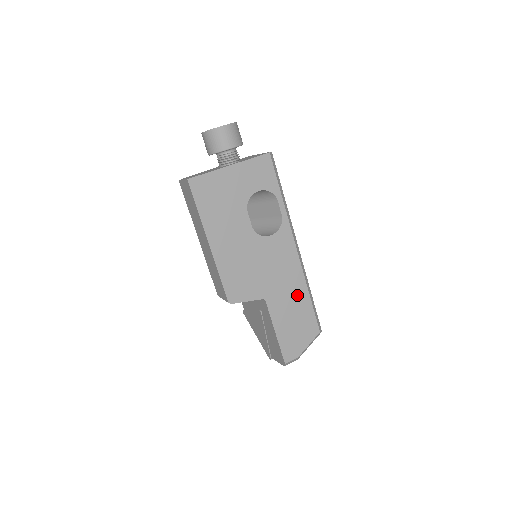
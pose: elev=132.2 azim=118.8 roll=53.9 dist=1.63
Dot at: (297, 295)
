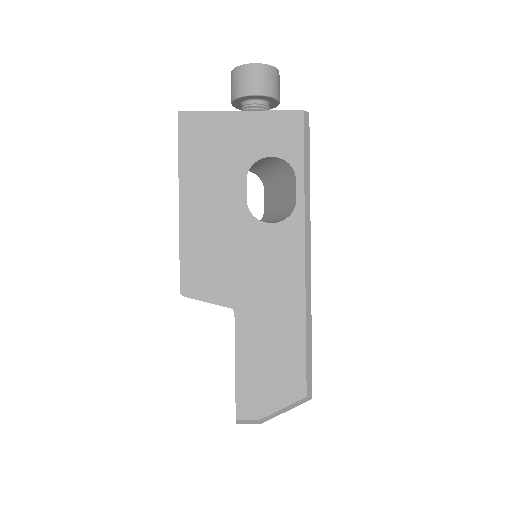
Dot at: (286, 324)
